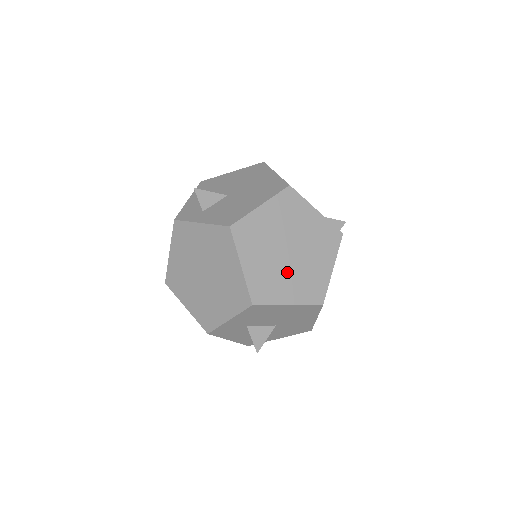
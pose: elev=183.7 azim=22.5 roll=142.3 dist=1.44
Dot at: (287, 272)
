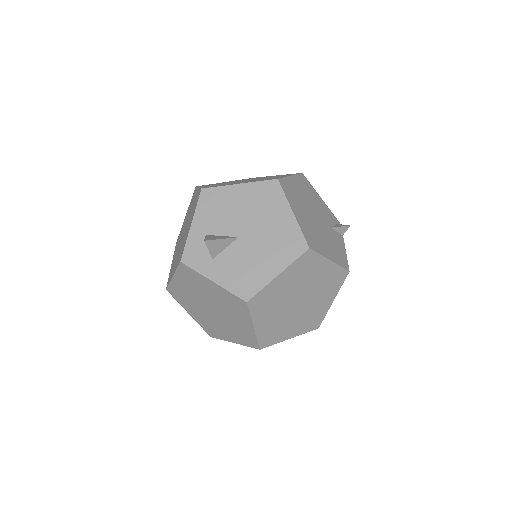
Dot at: (293, 317)
